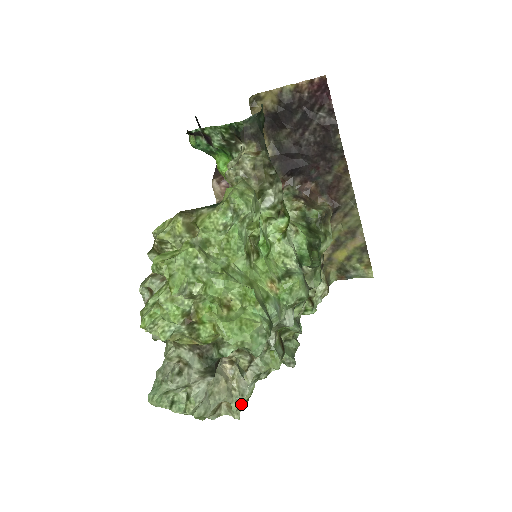
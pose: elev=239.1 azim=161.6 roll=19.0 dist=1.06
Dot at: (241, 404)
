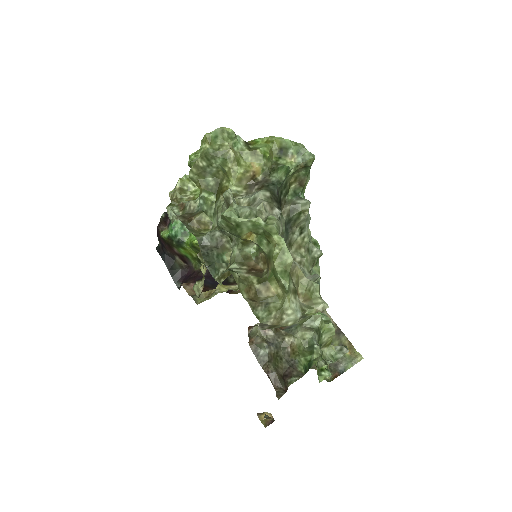
Dot at: (319, 291)
